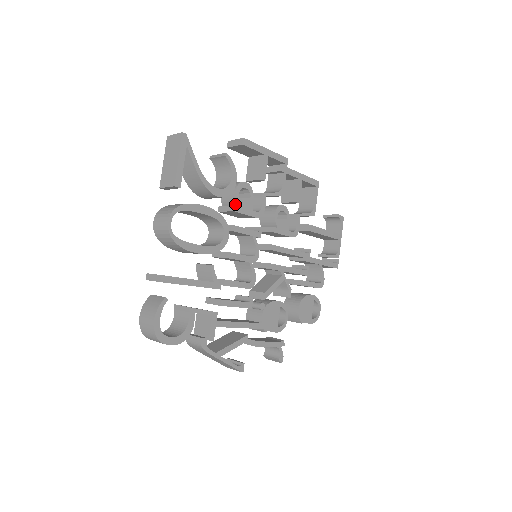
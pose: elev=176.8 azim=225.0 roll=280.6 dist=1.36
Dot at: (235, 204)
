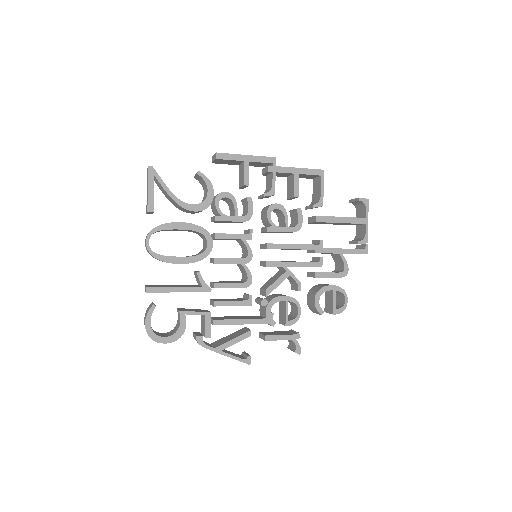
Dot at: (218, 214)
